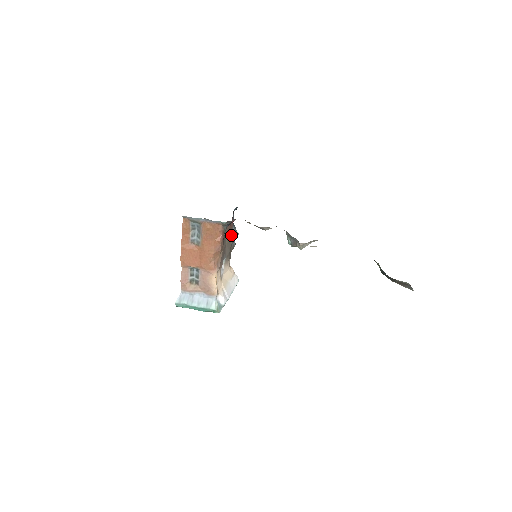
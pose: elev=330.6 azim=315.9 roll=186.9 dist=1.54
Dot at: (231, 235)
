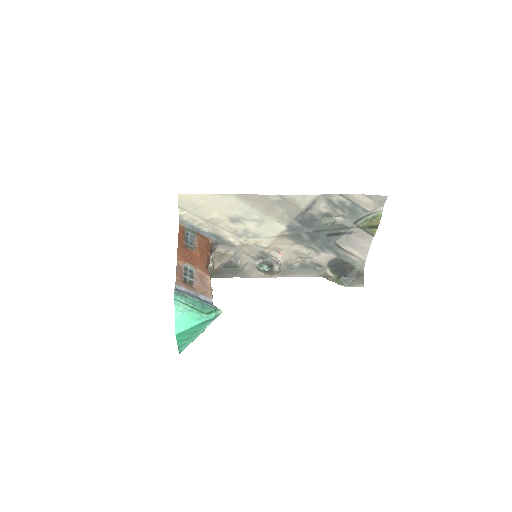
Dot at: occluded
